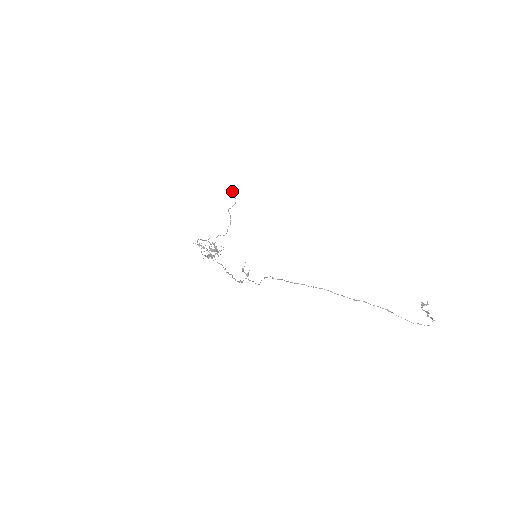
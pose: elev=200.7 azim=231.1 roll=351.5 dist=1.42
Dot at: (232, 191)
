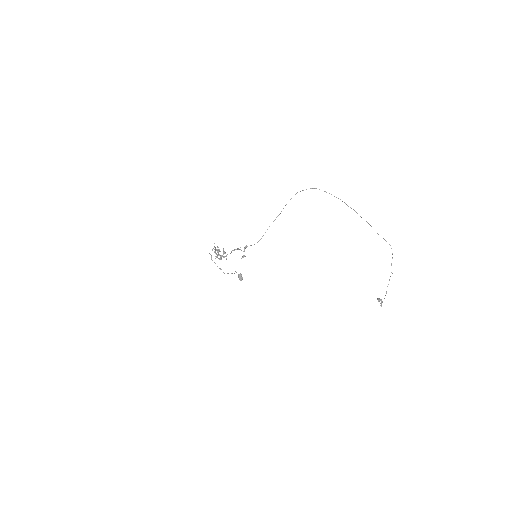
Dot at: (241, 275)
